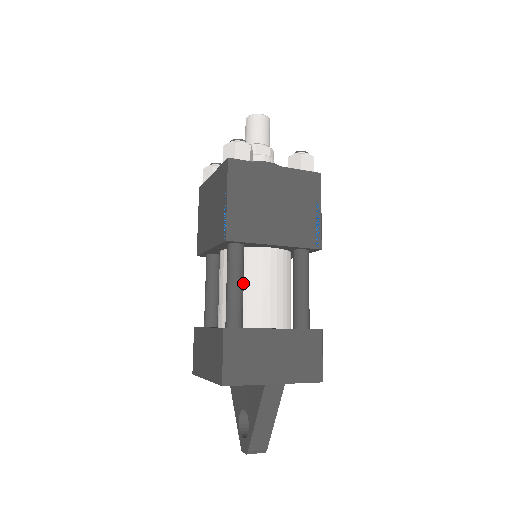
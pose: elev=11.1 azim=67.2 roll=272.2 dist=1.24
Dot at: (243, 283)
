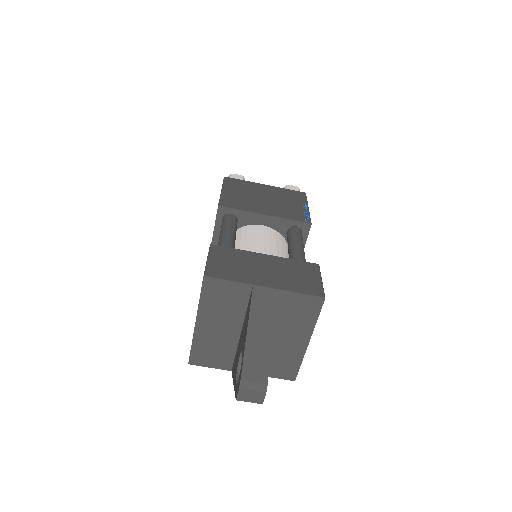
Dot at: (235, 236)
